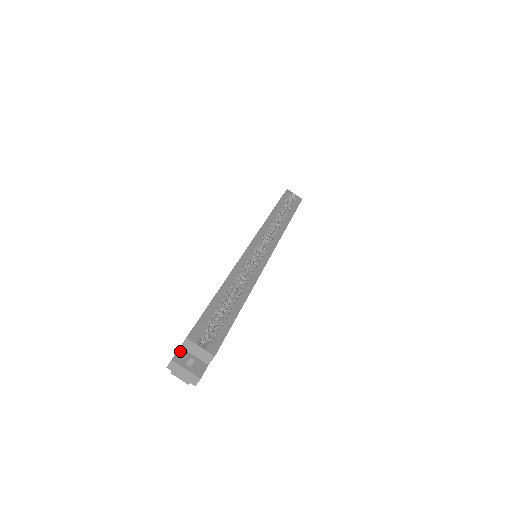
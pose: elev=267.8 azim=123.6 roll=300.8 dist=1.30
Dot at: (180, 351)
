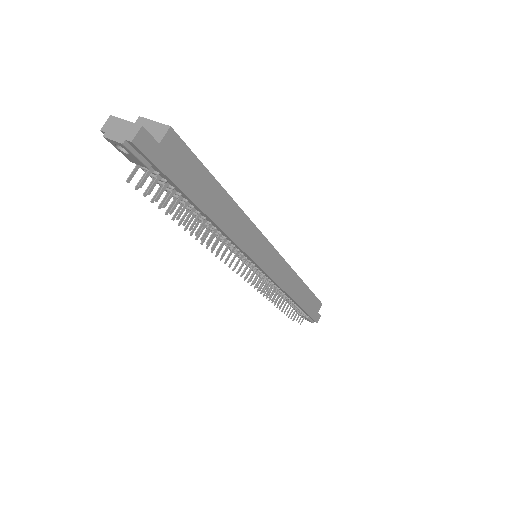
Dot at: occluded
